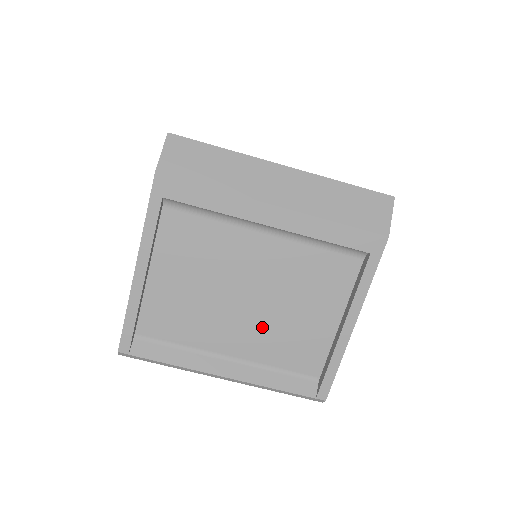
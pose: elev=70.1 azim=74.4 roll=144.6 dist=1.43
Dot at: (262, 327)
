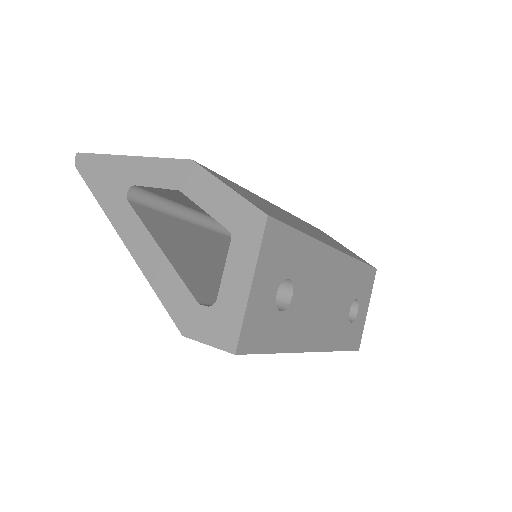
Dot at: occluded
